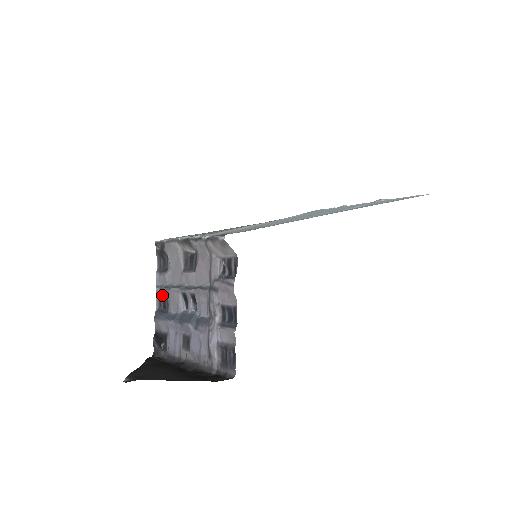
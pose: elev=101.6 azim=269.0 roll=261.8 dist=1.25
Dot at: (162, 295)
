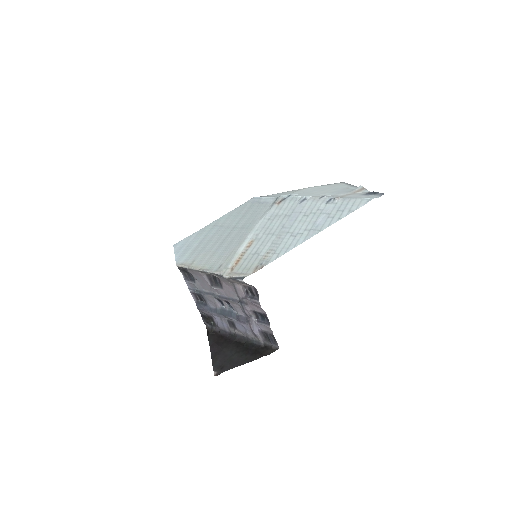
Dot at: (197, 295)
